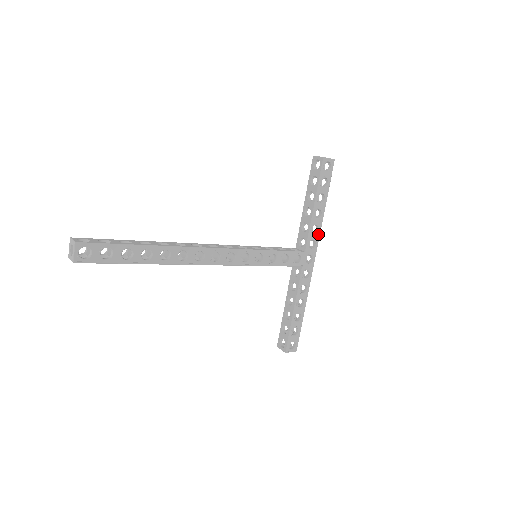
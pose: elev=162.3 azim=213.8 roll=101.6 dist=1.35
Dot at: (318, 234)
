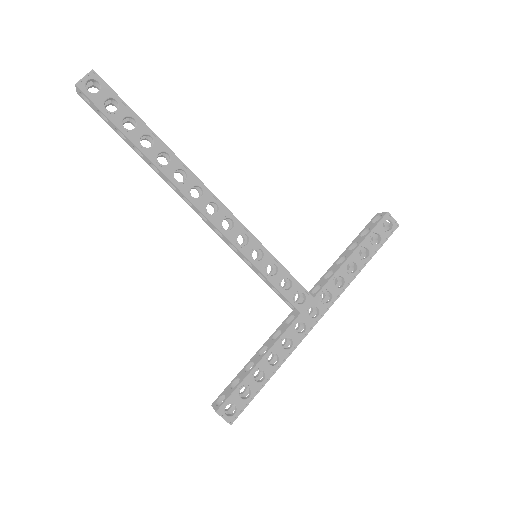
Dot at: (340, 291)
